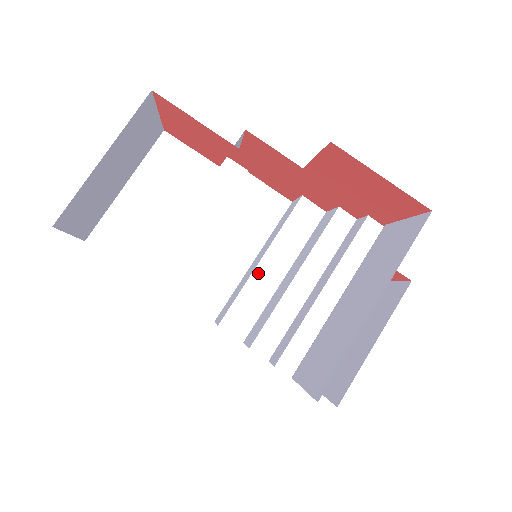
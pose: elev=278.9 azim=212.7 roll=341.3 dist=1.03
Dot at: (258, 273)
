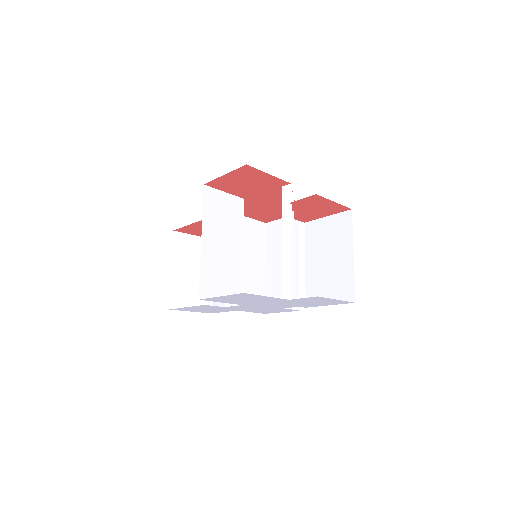
Dot at: occluded
